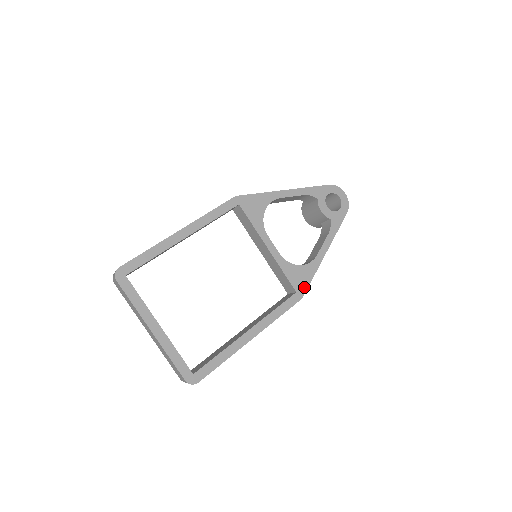
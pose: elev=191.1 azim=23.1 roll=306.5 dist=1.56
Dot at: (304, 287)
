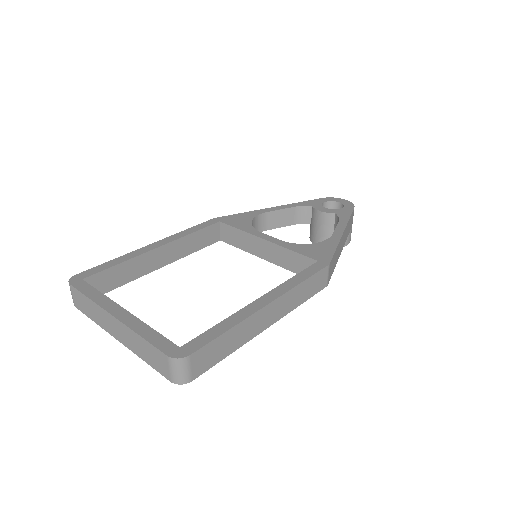
Dot at: (327, 256)
